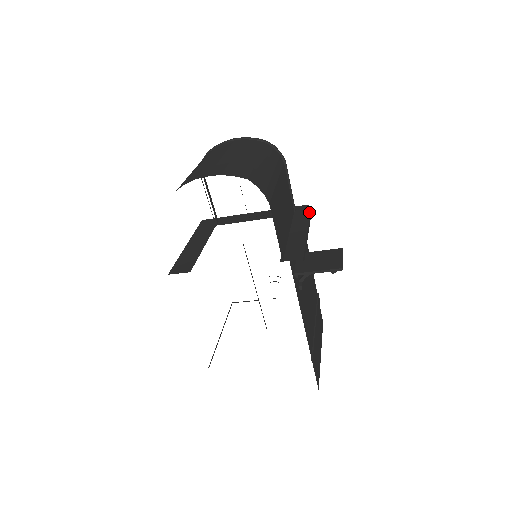
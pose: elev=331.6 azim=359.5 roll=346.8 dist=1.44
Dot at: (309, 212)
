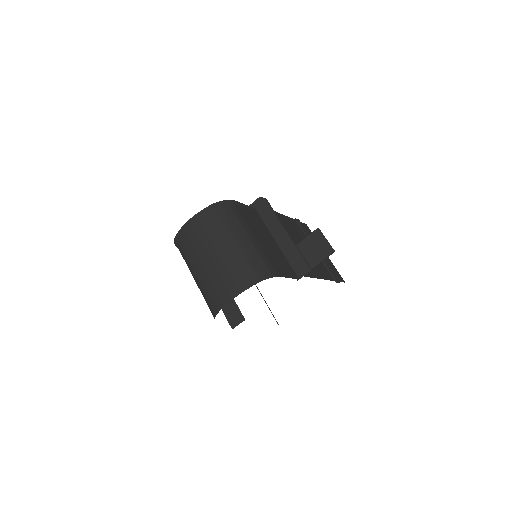
Dot at: (270, 208)
